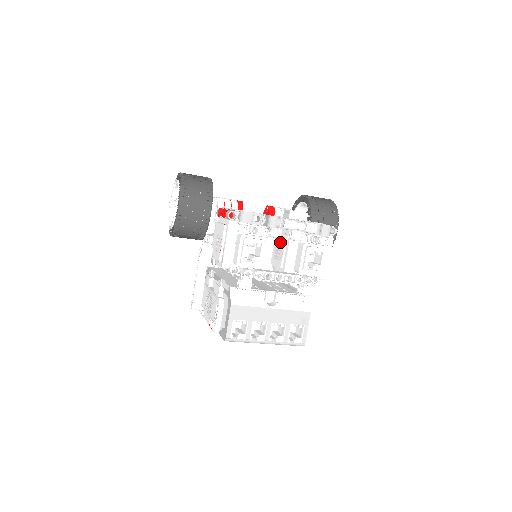
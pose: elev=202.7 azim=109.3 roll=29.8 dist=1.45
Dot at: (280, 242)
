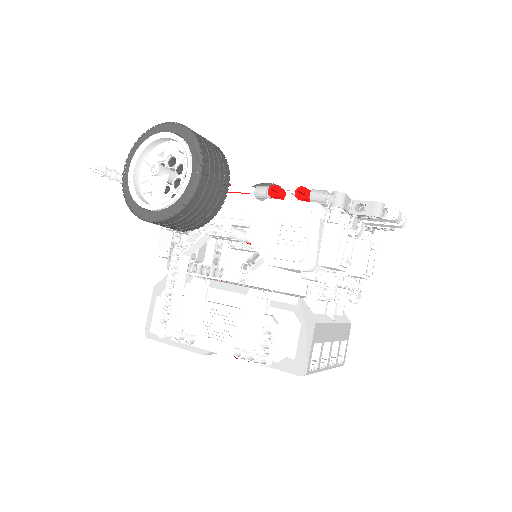
Dot at: occluded
